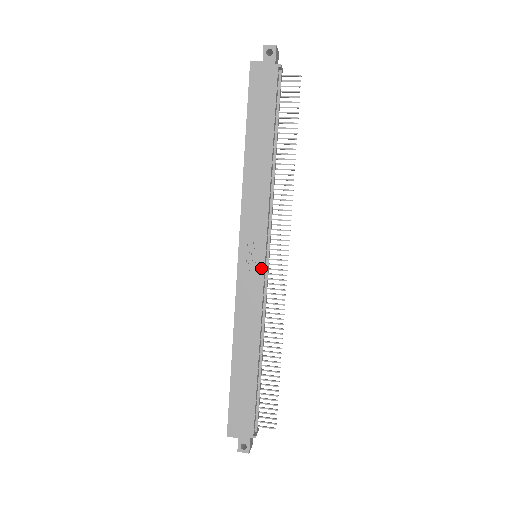
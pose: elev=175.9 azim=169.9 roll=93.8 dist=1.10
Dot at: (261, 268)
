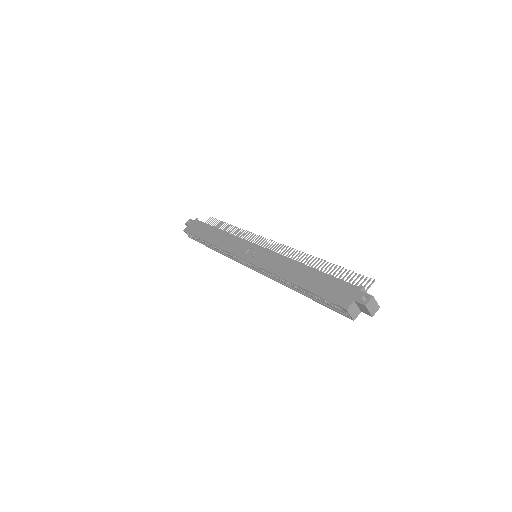
Dot at: (260, 249)
